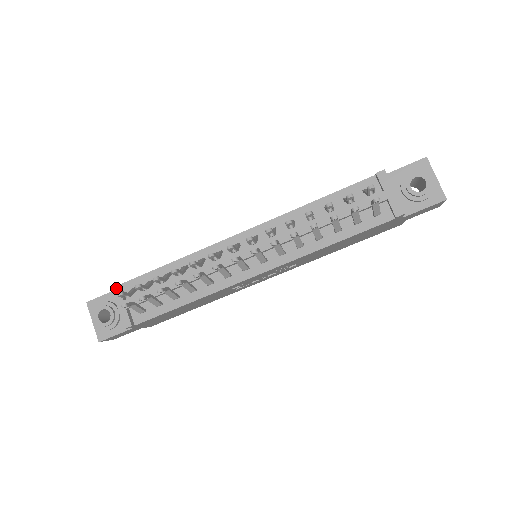
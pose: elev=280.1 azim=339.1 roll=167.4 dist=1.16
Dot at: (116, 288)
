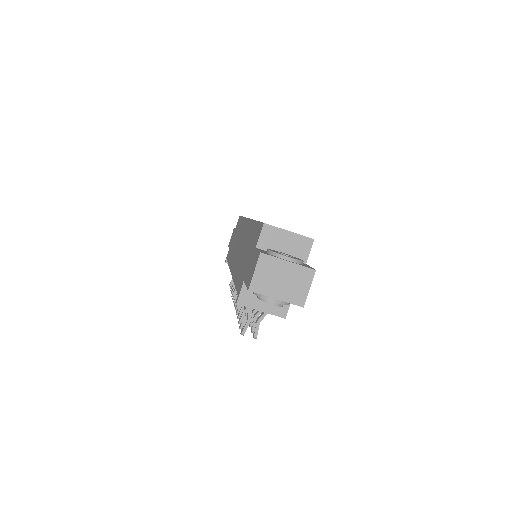
Dot at: (227, 263)
